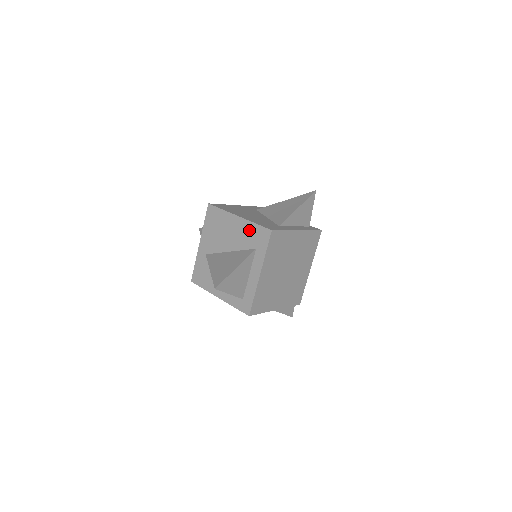
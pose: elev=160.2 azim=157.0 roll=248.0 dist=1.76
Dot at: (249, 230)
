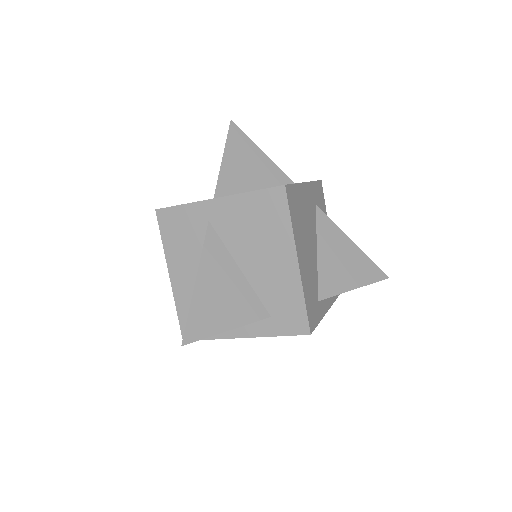
Dot at: (289, 293)
